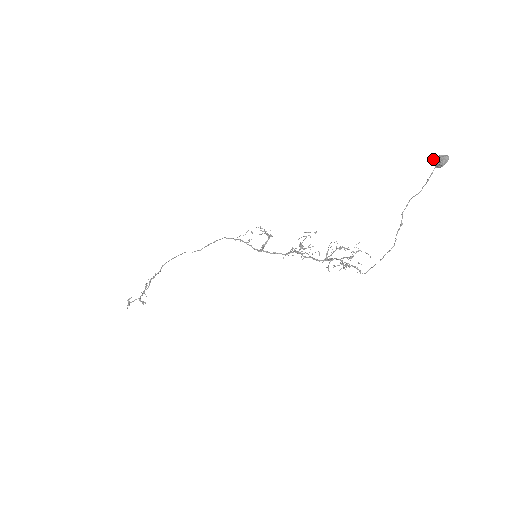
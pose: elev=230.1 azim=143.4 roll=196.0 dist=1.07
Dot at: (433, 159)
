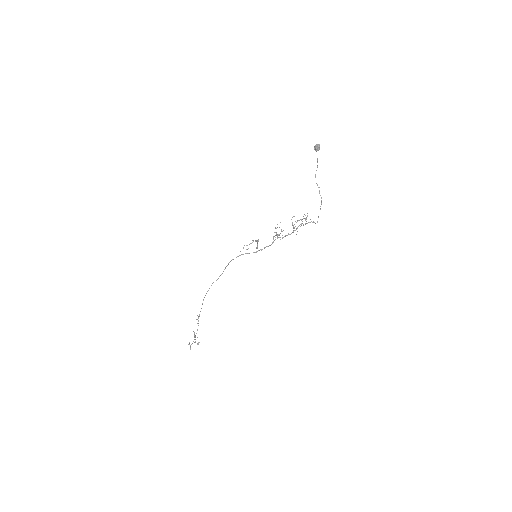
Dot at: (314, 149)
